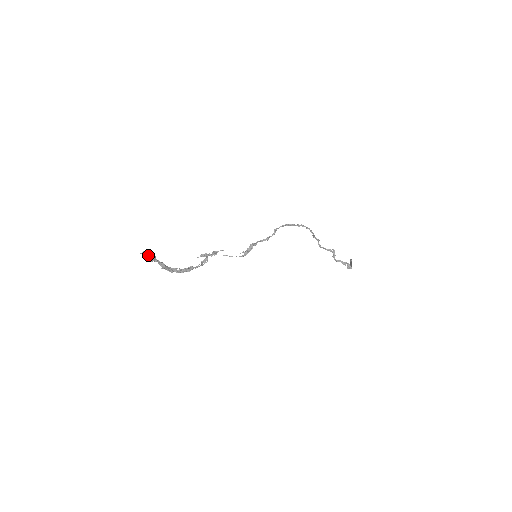
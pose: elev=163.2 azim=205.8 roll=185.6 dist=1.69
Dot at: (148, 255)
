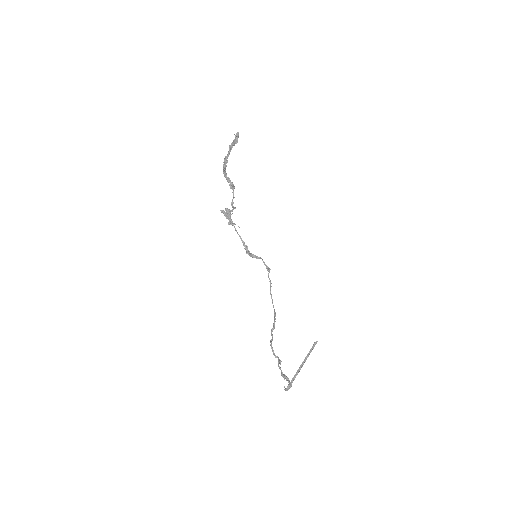
Dot at: occluded
